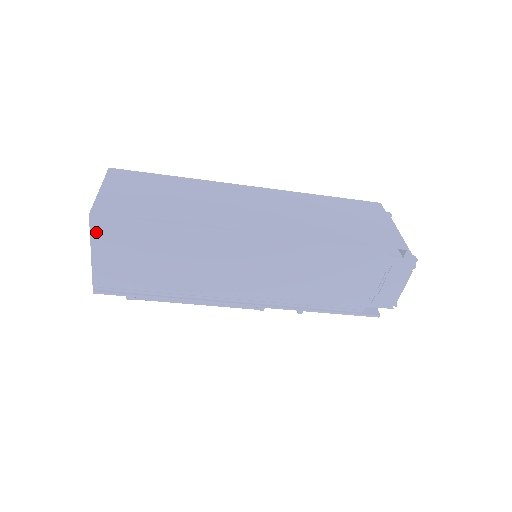
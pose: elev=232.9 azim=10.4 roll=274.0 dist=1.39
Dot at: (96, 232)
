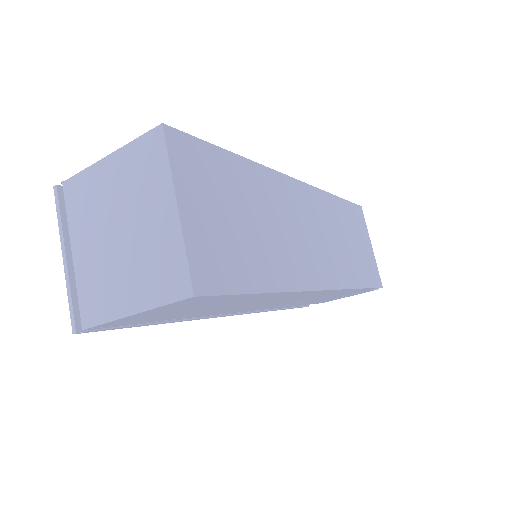
Dot at: (174, 304)
